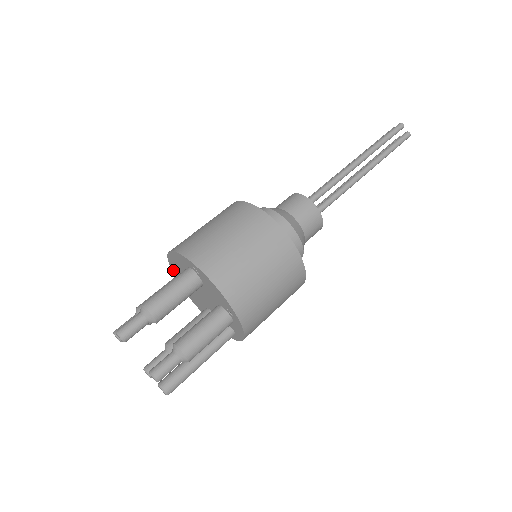
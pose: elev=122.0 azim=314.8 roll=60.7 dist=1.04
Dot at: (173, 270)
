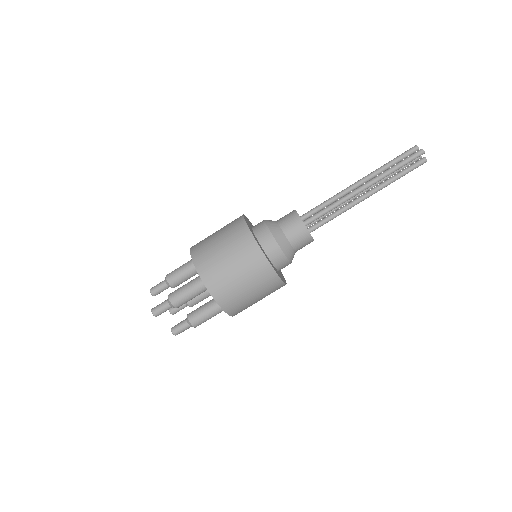
Dot at: occluded
